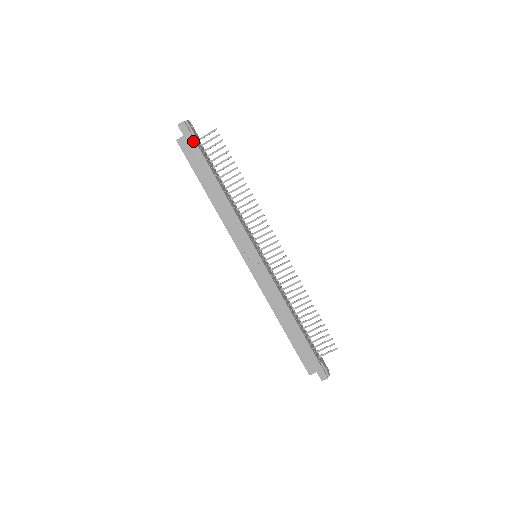
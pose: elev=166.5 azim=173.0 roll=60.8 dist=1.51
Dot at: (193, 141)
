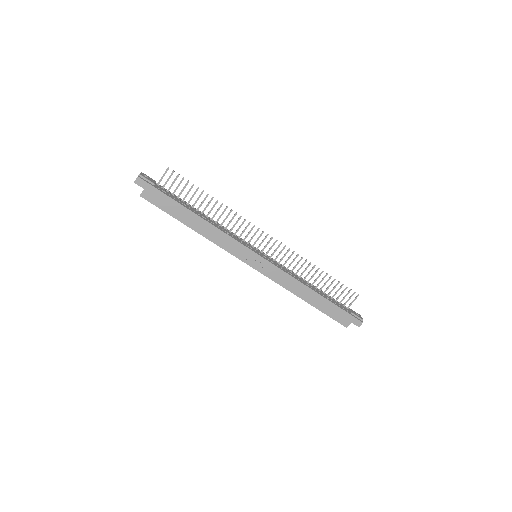
Dot at: (155, 189)
